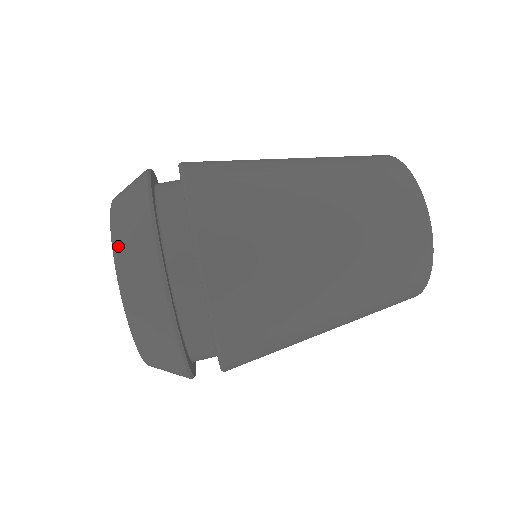
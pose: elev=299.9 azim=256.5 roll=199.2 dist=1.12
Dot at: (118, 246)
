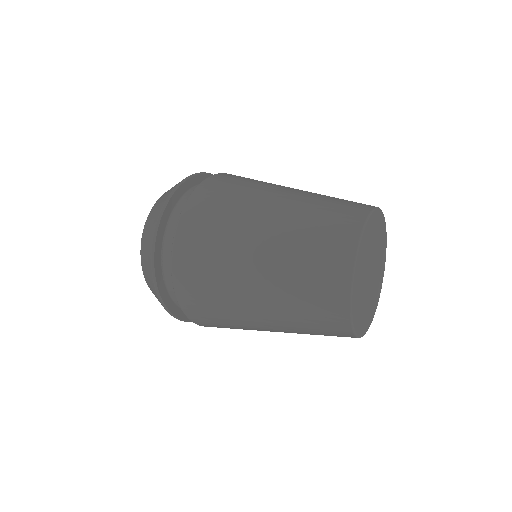
Dot at: occluded
